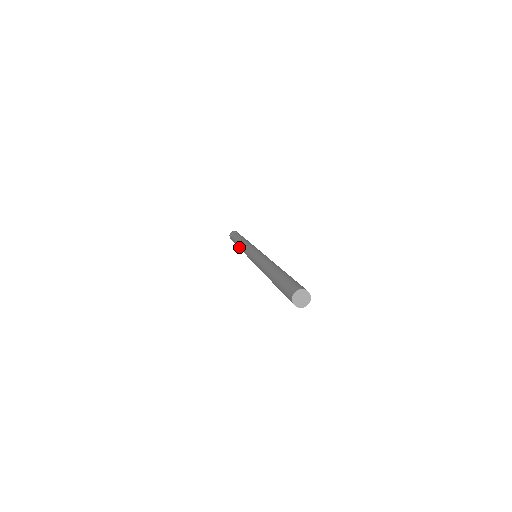
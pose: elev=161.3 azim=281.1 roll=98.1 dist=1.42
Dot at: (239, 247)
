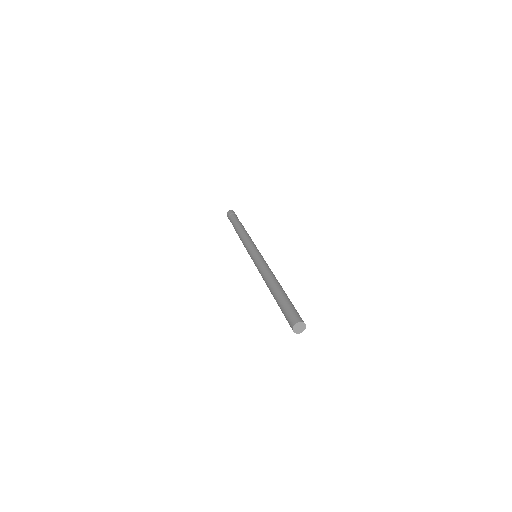
Dot at: (239, 236)
